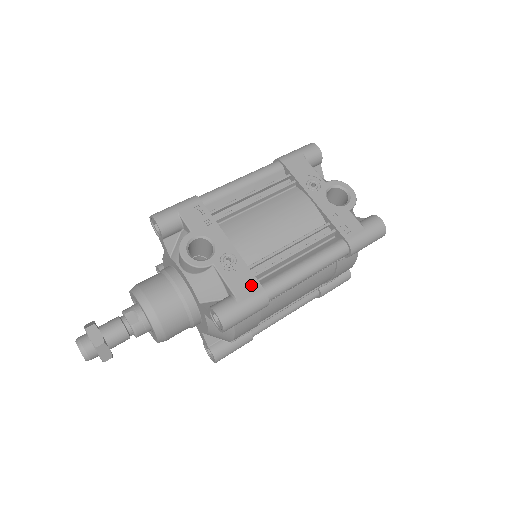
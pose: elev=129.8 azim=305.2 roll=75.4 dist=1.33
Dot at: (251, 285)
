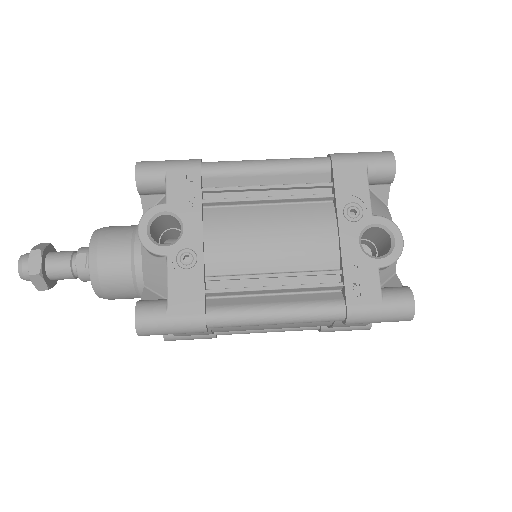
Dot at: (193, 302)
